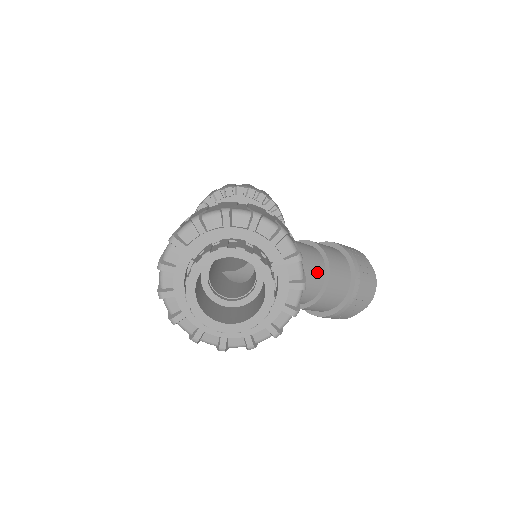
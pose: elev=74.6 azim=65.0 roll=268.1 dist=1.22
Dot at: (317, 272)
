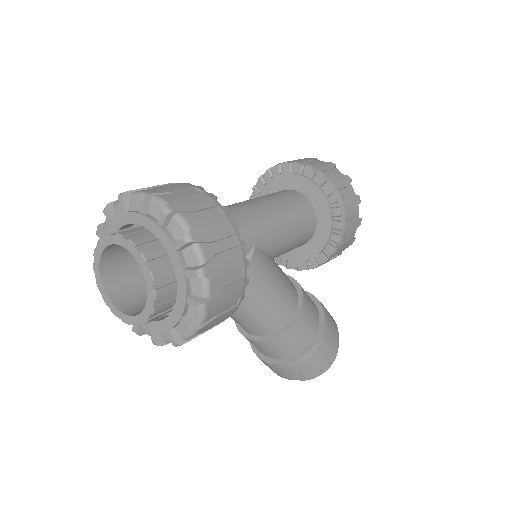
Dot at: (263, 327)
